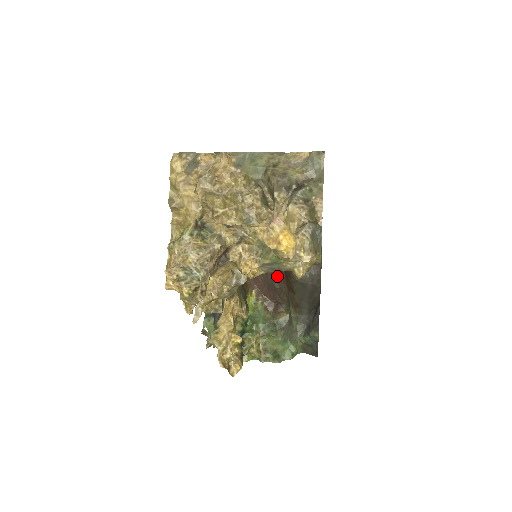
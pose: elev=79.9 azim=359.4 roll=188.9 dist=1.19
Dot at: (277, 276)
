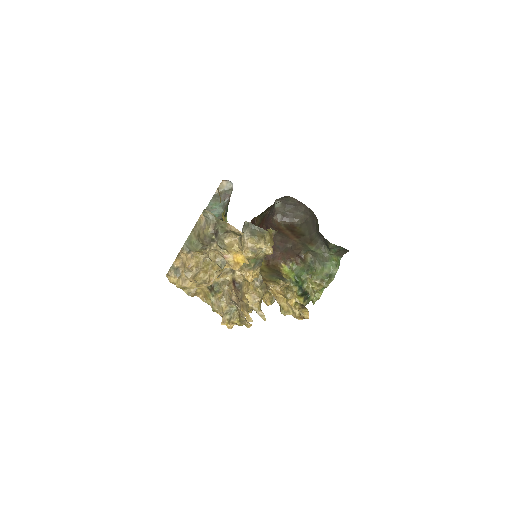
Dot at: (284, 241)
